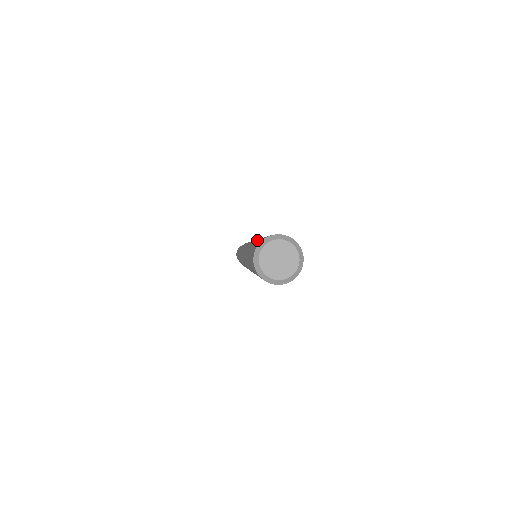
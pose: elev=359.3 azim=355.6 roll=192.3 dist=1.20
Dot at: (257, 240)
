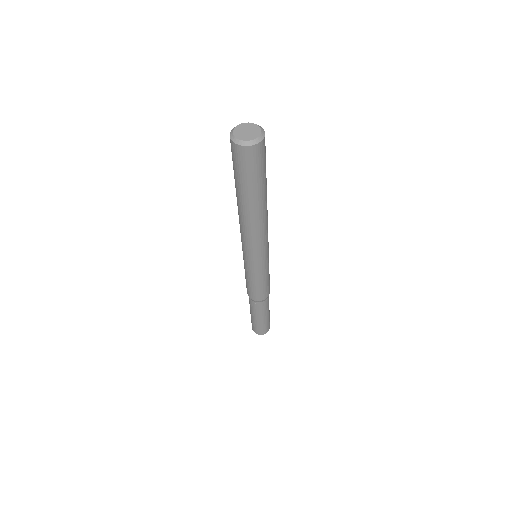
Dot at: occluded
